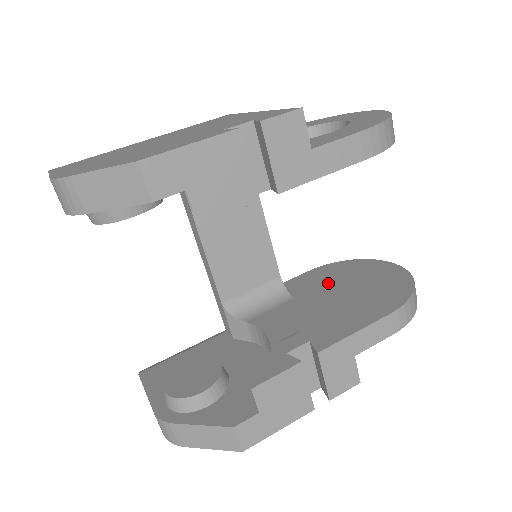
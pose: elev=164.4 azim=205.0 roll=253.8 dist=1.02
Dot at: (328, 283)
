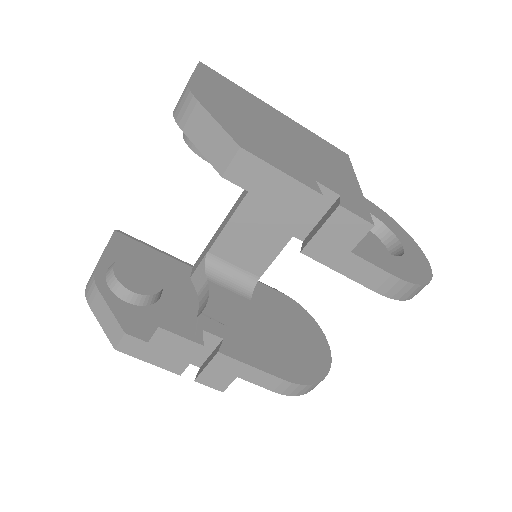
Dot at: (281, 316)
